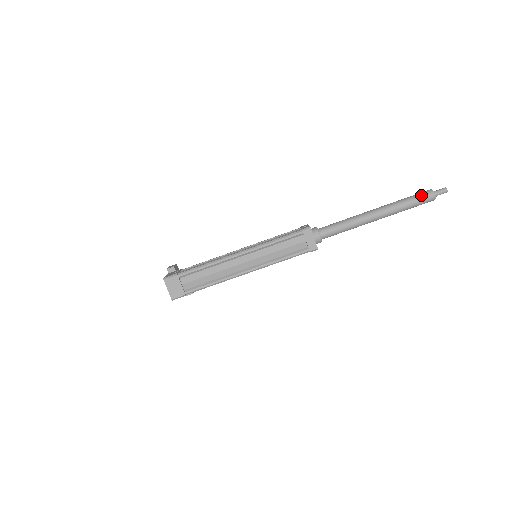
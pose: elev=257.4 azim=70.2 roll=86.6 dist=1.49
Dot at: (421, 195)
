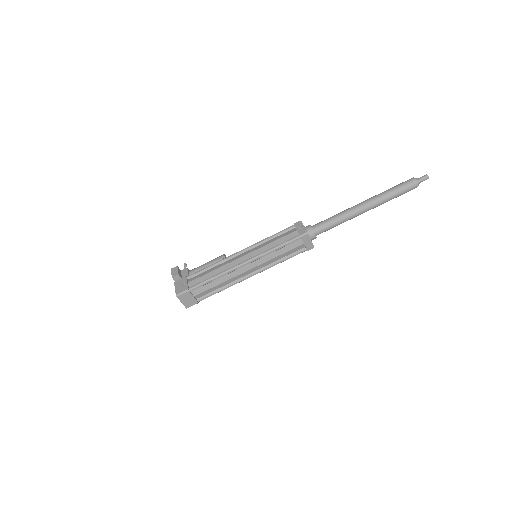
Dot at: (406, 187)
